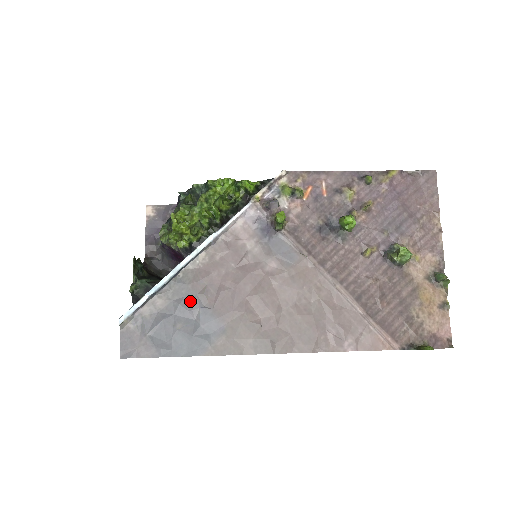
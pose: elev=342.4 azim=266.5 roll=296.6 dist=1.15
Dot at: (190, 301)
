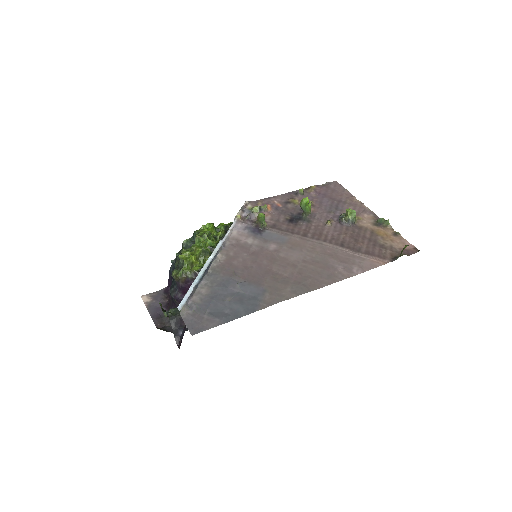
Dot at: (227, 283)
